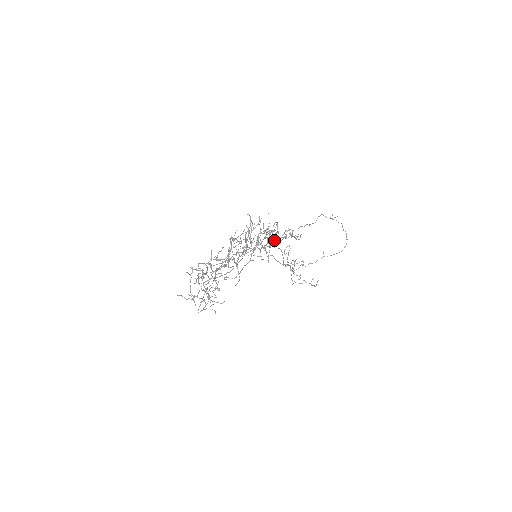
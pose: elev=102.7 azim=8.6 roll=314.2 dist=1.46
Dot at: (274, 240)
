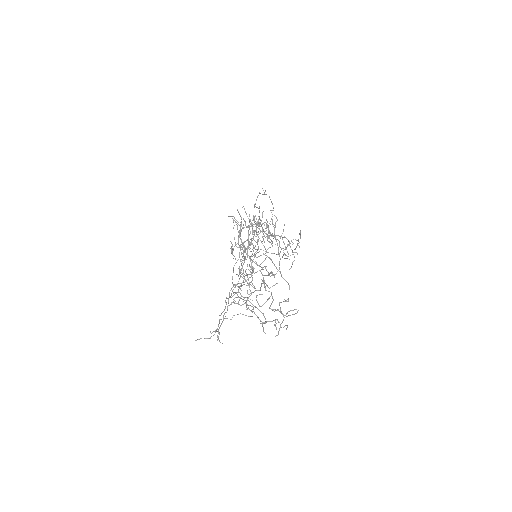
Dot at: occluded
